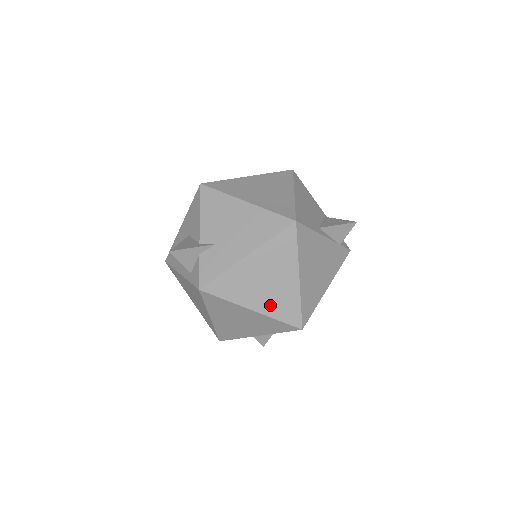
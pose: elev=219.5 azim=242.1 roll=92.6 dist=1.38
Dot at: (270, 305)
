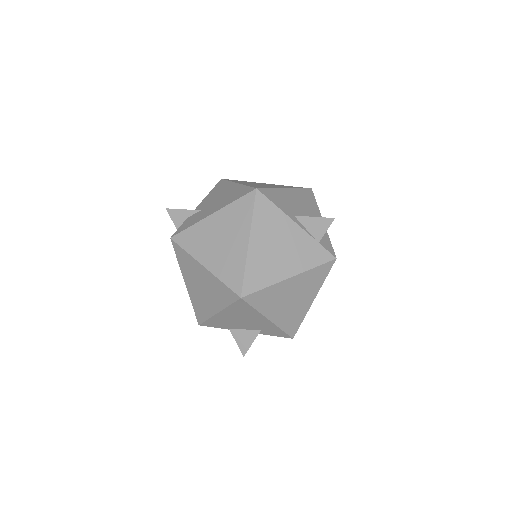
Dot at: (219, 265)
